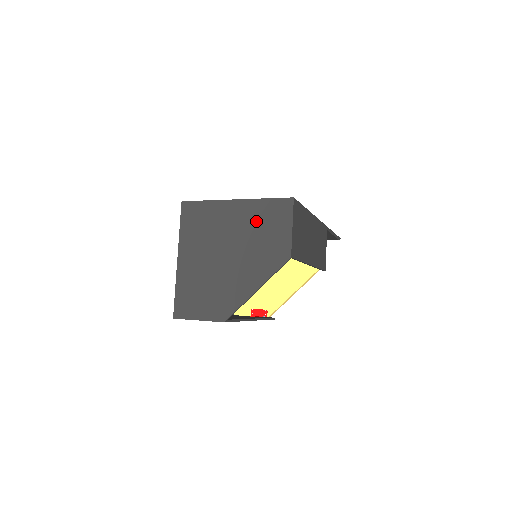
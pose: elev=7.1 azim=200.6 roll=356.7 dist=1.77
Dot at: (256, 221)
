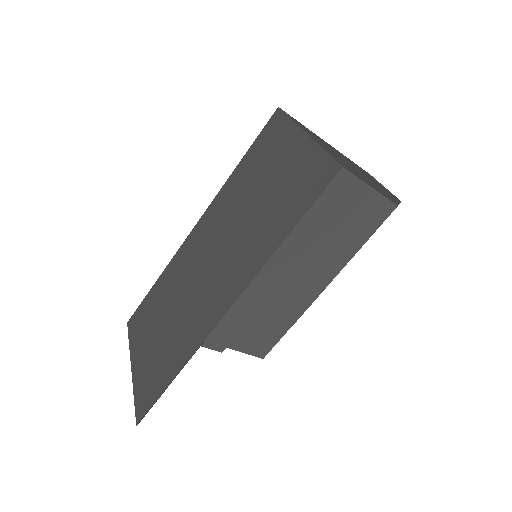
Dot at: occluded
